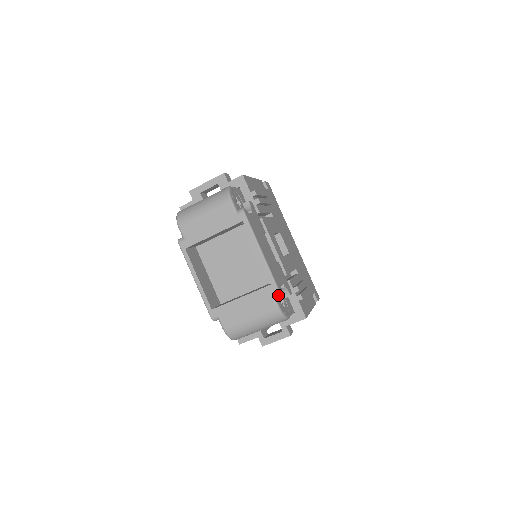
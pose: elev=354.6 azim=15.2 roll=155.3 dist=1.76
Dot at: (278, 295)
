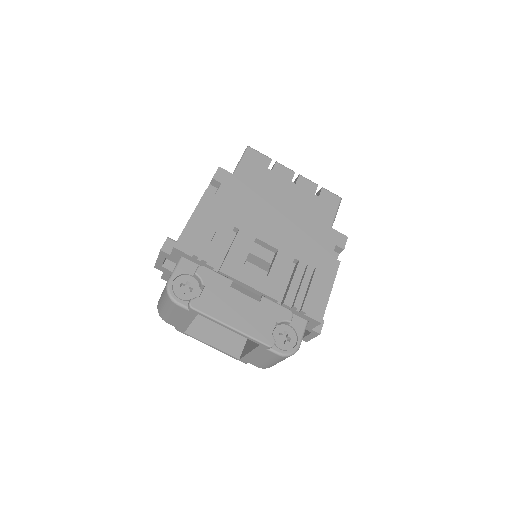
Dot at: (277, 337)
